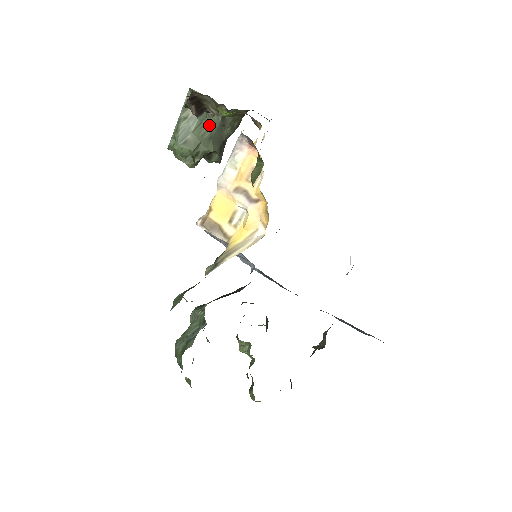
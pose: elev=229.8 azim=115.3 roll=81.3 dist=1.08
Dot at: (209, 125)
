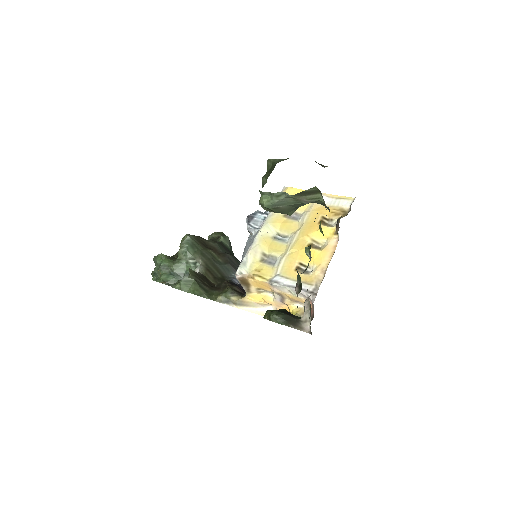
Dot at: occluded
